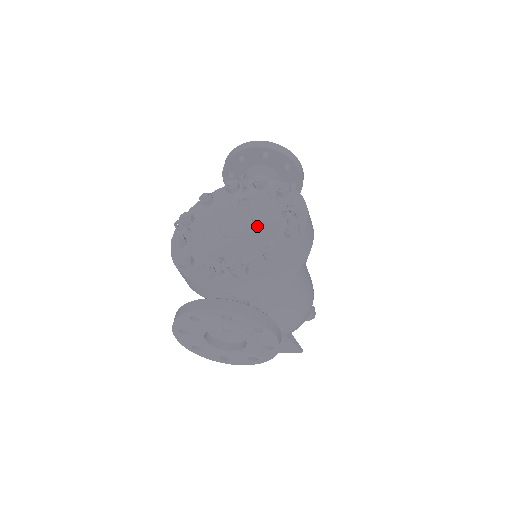
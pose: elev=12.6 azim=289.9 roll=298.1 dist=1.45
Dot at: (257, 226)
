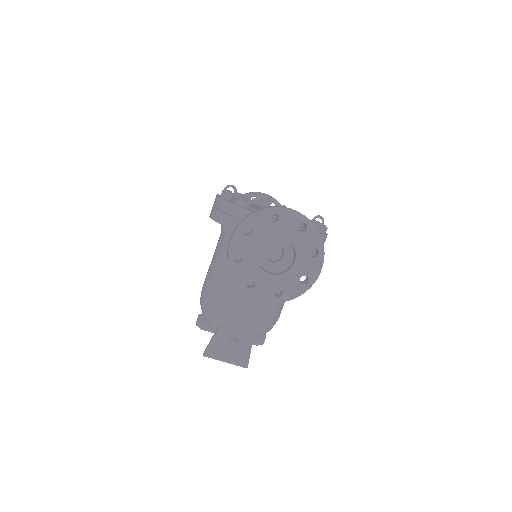
Dot at: occluded
